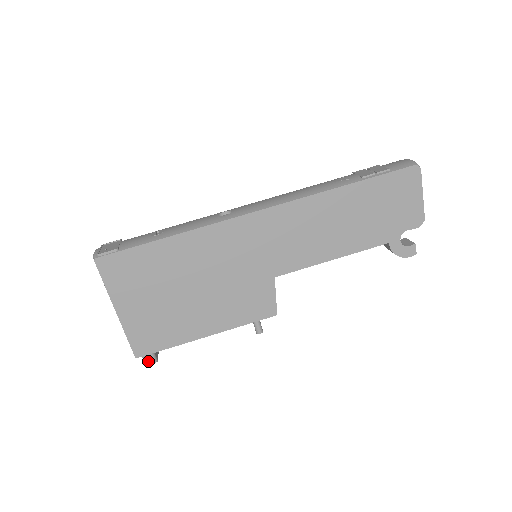
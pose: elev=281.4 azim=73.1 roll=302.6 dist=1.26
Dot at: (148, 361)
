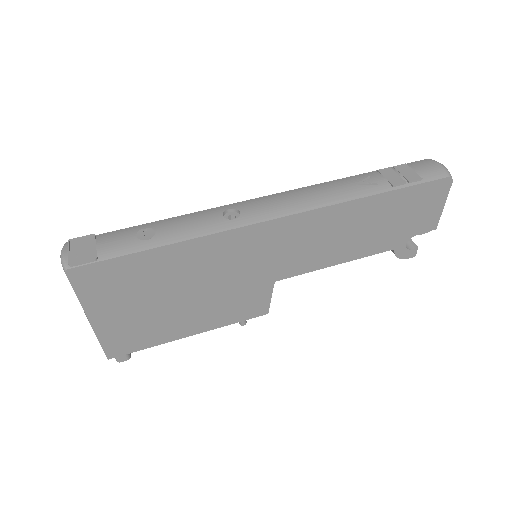
Dot at: (121, 359)
